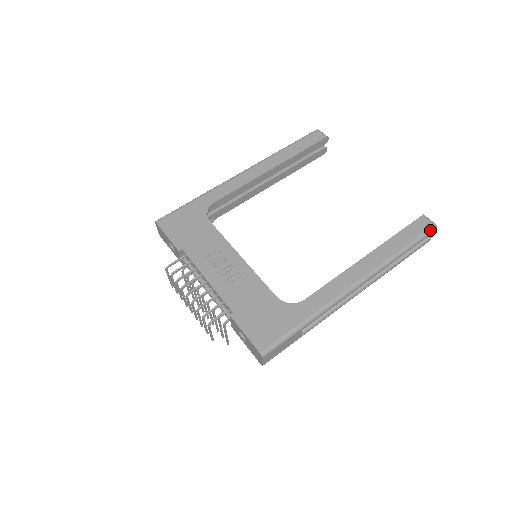
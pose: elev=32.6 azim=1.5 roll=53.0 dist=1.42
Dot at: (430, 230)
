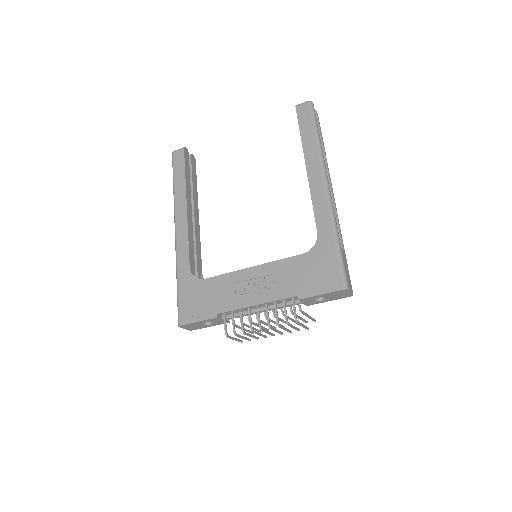
Dot at: (311, 107)
